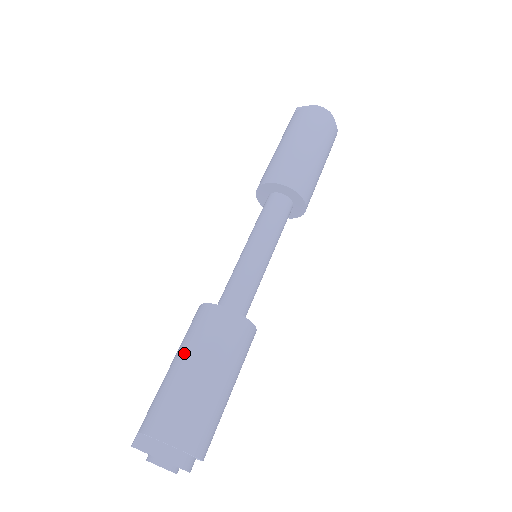
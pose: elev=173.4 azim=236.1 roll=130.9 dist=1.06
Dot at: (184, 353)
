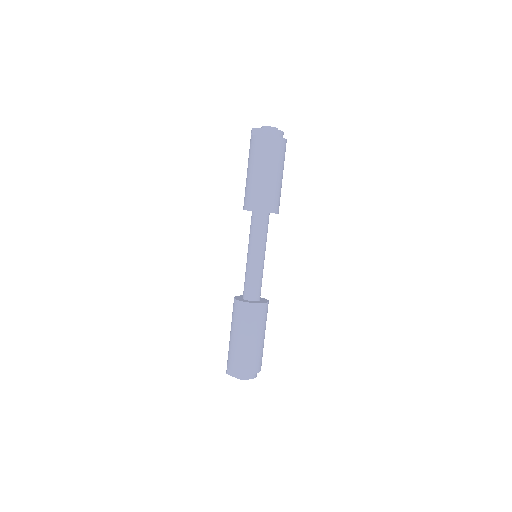
Dot at: (234, 330)
